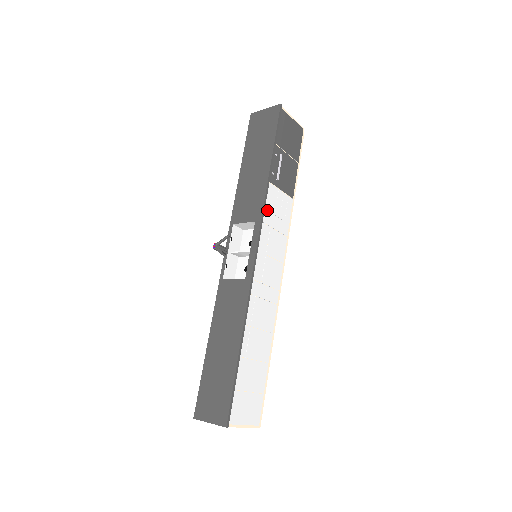
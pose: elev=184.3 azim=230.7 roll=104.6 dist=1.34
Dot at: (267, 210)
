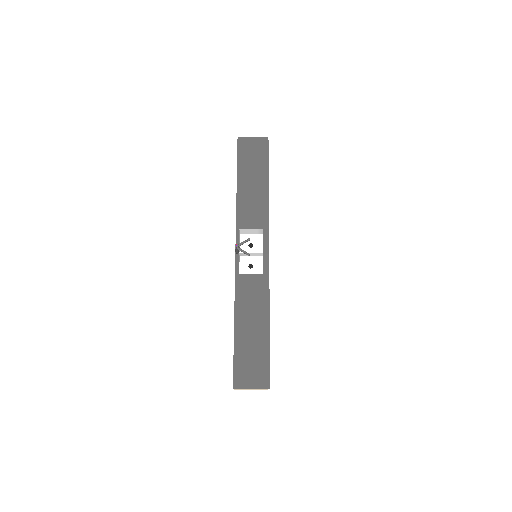
Dot at: occluded
